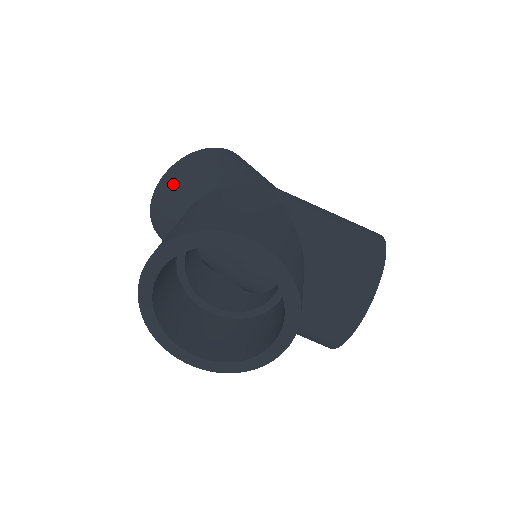
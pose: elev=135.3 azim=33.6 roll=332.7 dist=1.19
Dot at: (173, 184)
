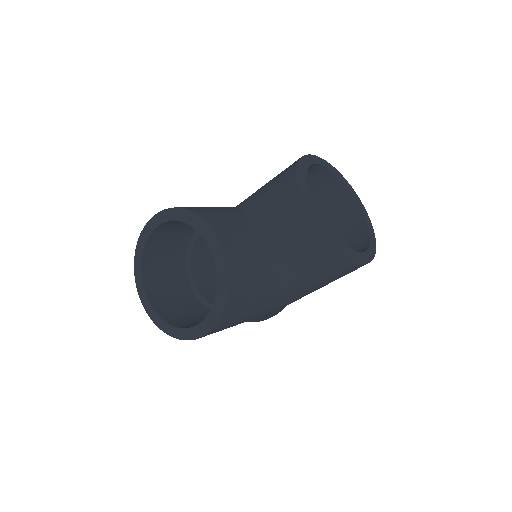
Dot at: occluded
